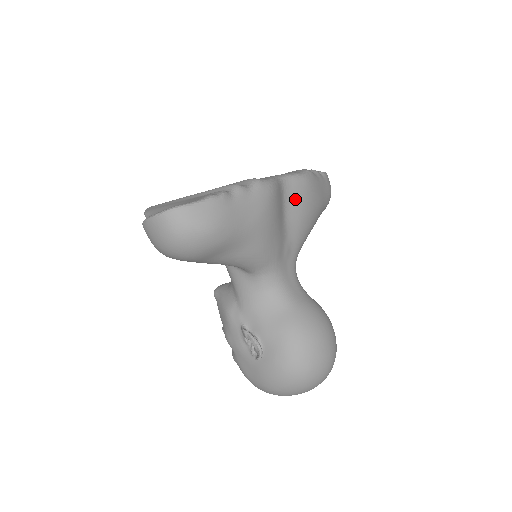
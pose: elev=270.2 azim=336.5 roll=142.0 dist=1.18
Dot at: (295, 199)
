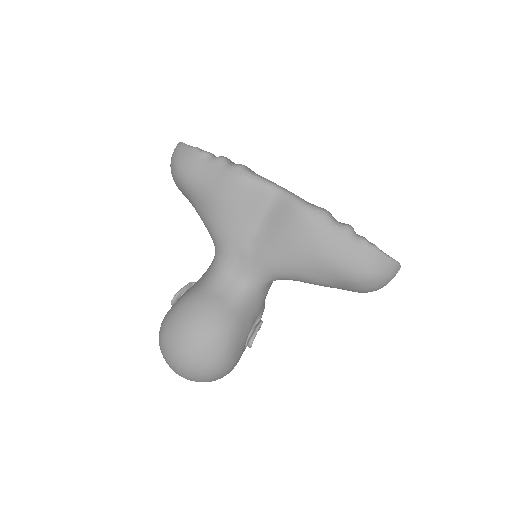
Dot at: (279, 217)
